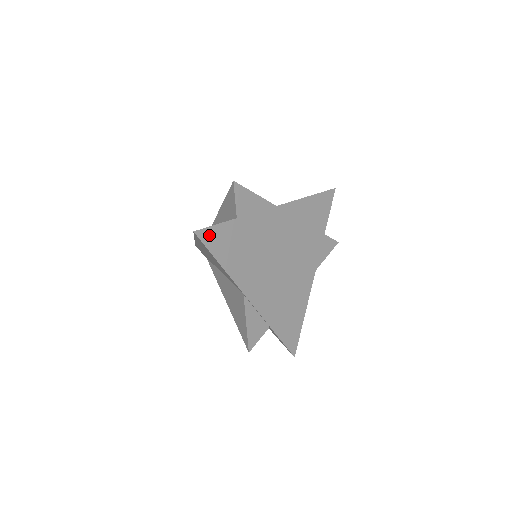
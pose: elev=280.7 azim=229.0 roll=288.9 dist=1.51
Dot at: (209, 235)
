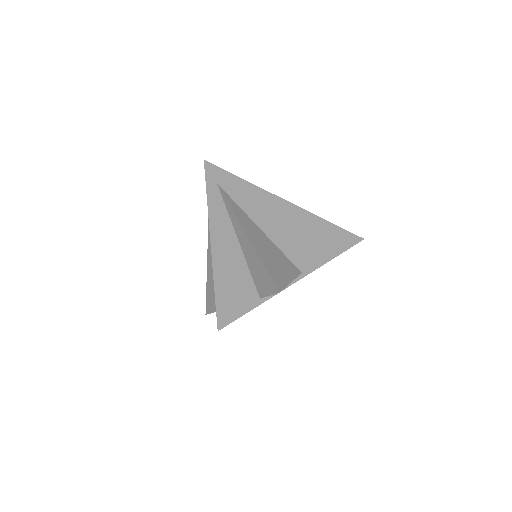
Dot at: occluded
